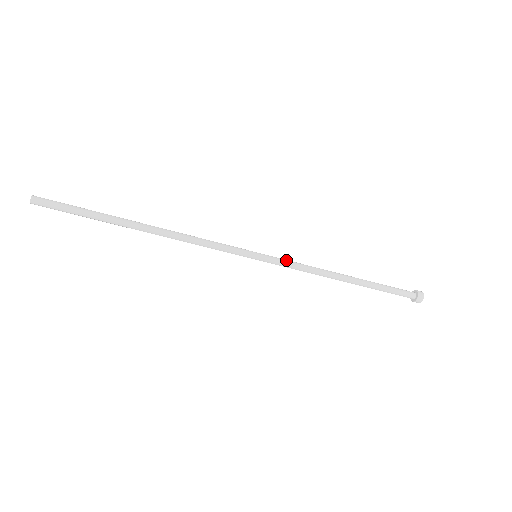
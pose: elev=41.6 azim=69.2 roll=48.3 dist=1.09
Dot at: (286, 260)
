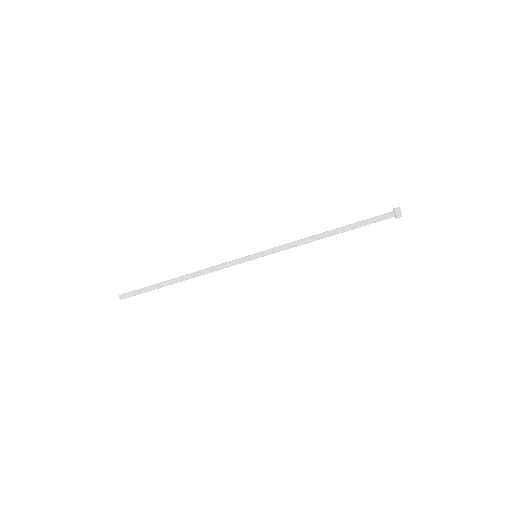
Dot at: (277, 247)
